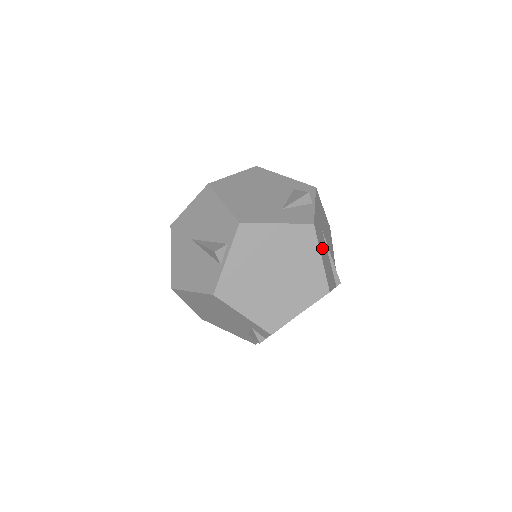
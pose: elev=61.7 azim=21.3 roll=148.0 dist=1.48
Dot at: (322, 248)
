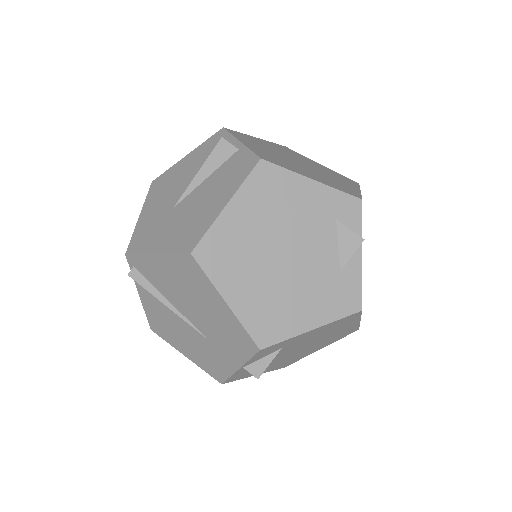
Dot at: occluded
